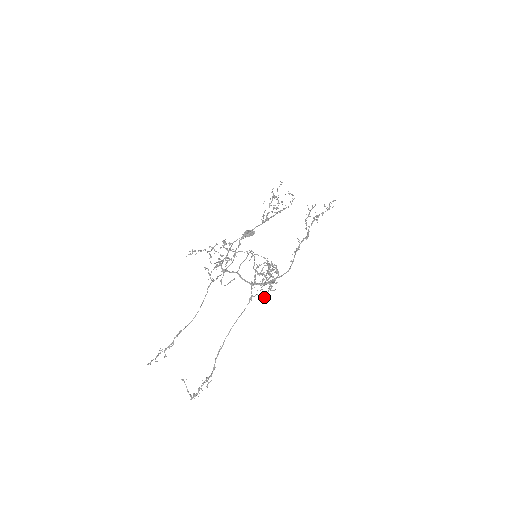
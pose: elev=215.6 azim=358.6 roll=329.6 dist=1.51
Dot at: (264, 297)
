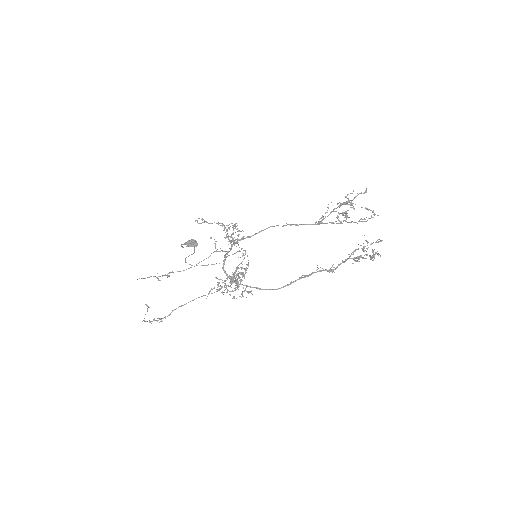
Dot at: occluded
